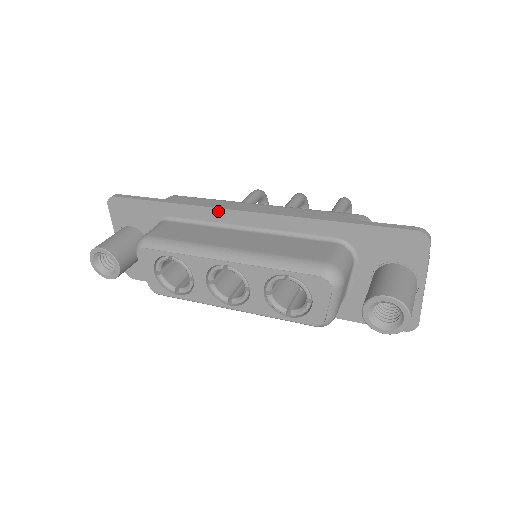
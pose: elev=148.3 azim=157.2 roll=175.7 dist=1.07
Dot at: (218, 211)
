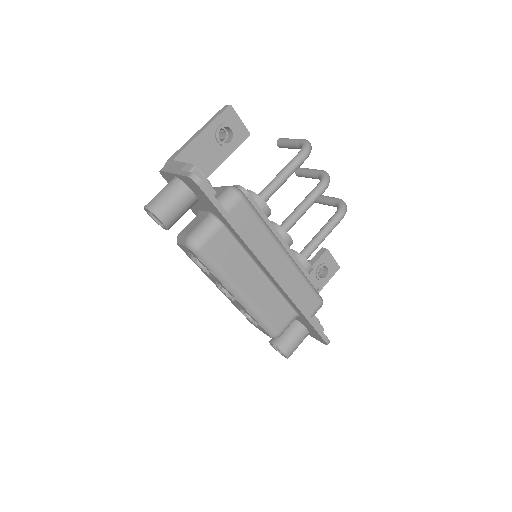
Dot at: (258, 261)
